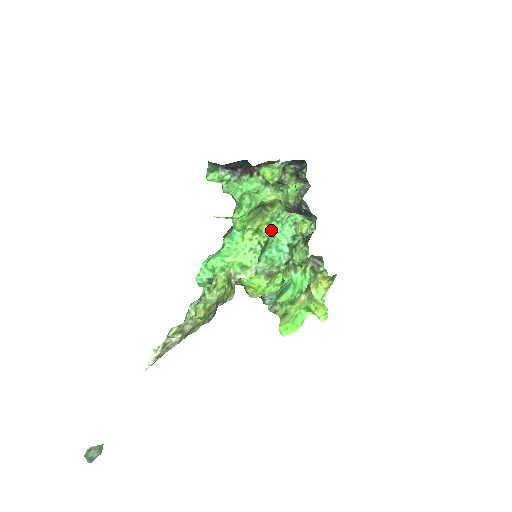
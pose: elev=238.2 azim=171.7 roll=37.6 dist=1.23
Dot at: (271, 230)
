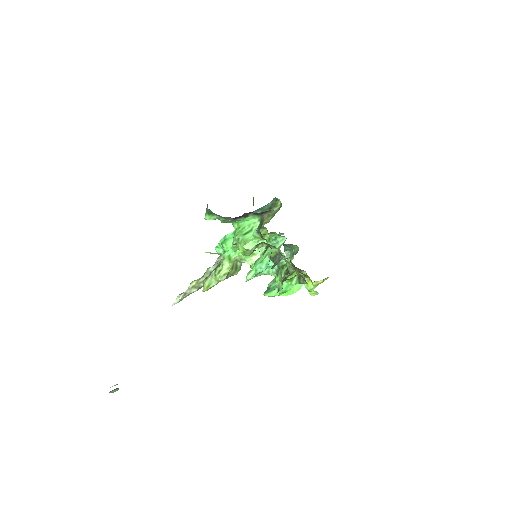
Dot at: occluded
